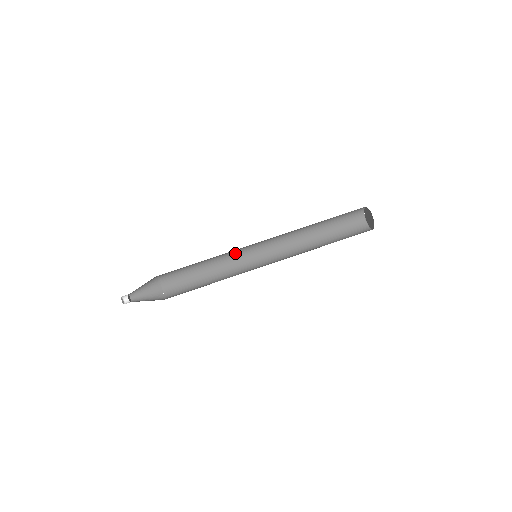
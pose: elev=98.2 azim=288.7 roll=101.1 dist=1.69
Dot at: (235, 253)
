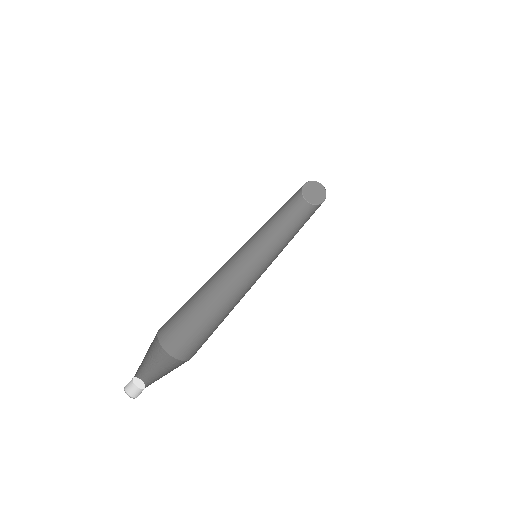
Dot at: (228, 265)
